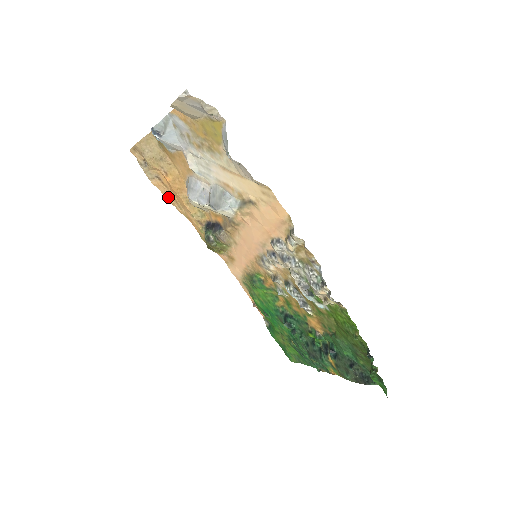
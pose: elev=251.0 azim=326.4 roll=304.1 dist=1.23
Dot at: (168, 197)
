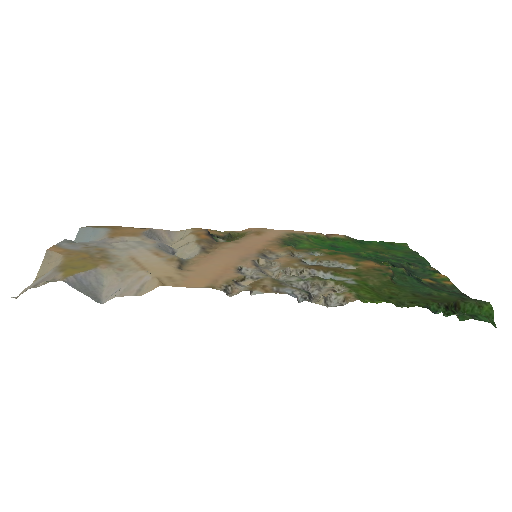
Dot at: occluded
